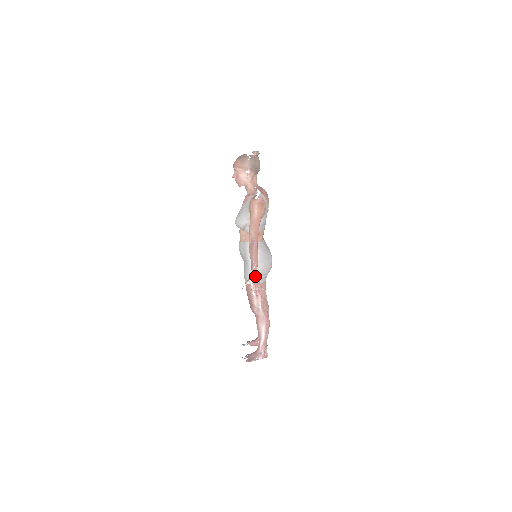
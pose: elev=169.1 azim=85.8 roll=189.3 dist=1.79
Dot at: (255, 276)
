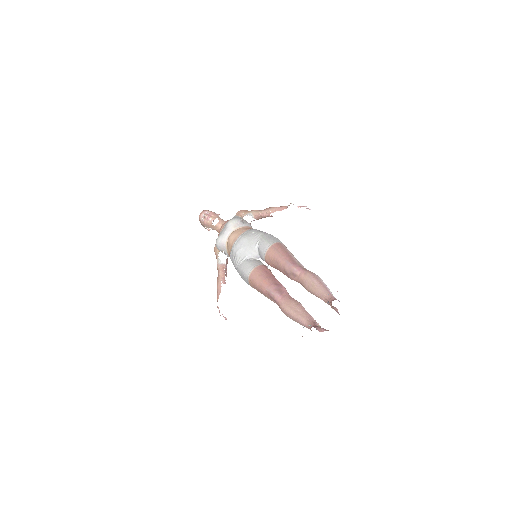
Dot at: occluded
